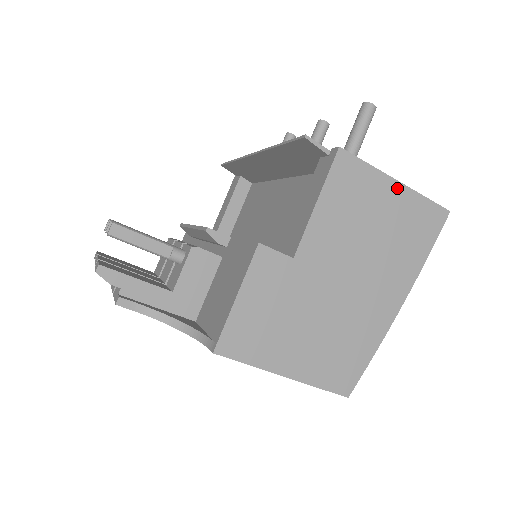
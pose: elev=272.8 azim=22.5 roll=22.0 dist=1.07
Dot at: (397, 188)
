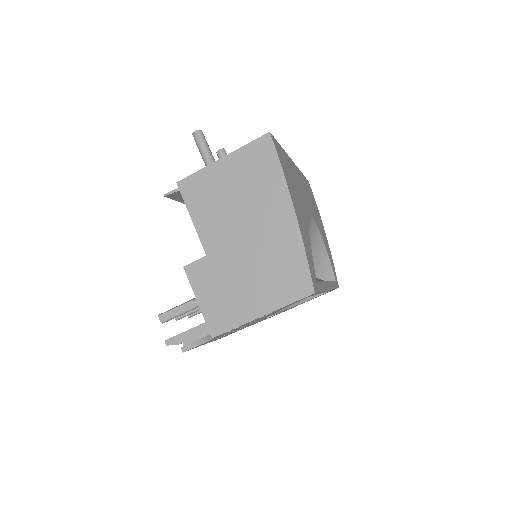
Dot at: (225, 162)
